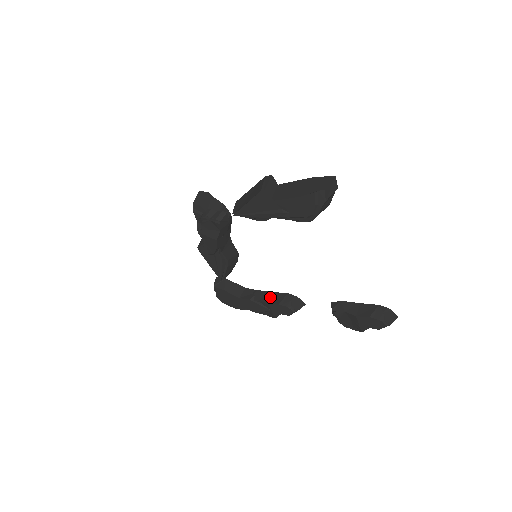
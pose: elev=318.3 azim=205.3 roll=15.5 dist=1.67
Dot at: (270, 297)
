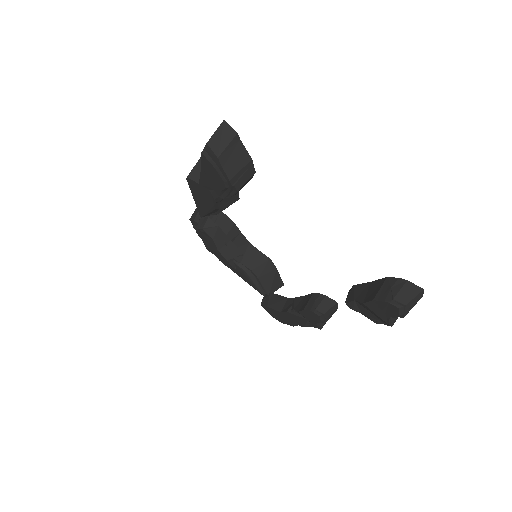
Dot at: (301, 303)
